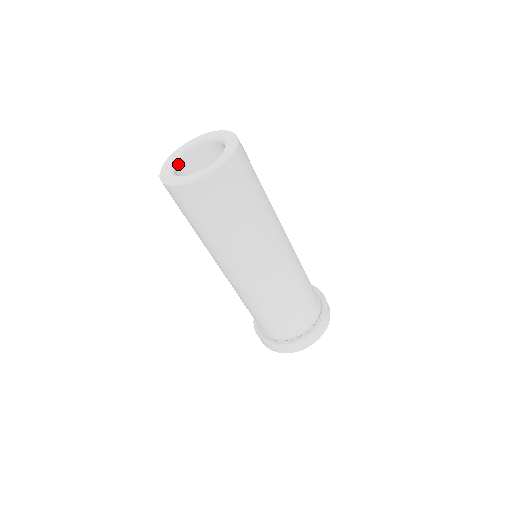
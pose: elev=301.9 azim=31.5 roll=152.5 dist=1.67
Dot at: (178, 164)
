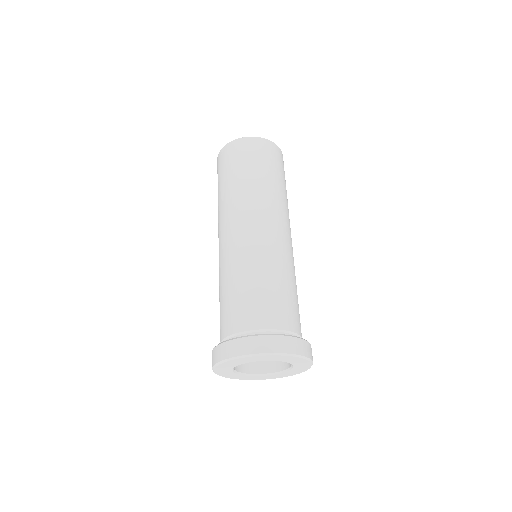
Dot at: occluded
